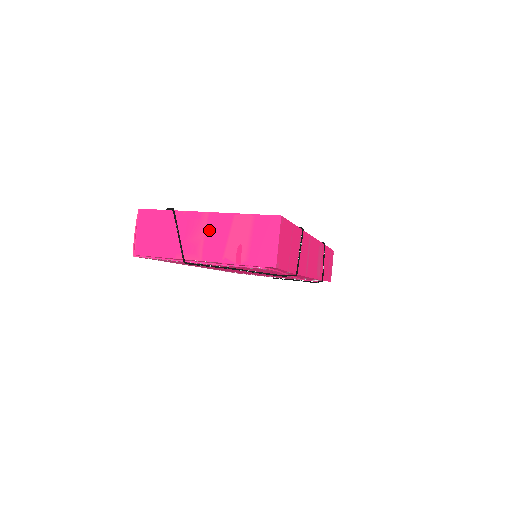
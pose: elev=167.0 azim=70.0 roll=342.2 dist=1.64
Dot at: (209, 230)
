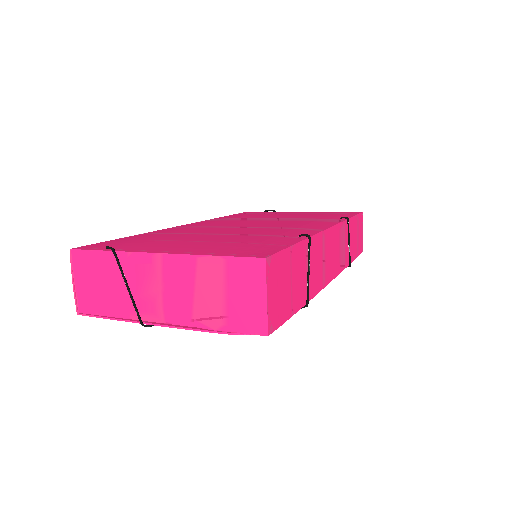
Dot at: (166, 280)
